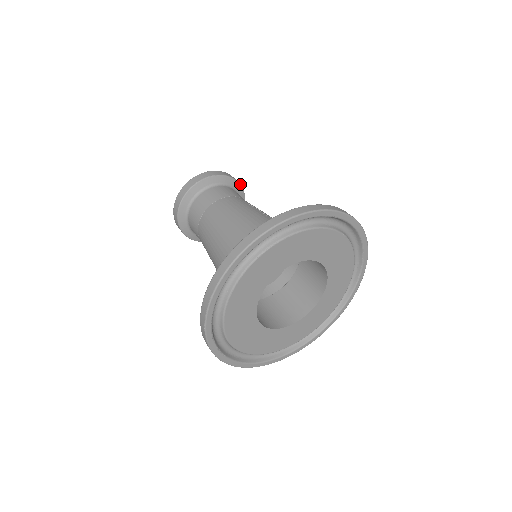
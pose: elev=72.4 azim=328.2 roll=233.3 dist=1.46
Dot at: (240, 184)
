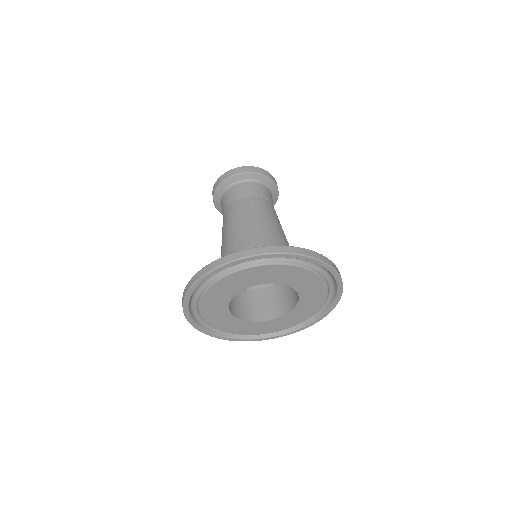
Dot at: occluded
